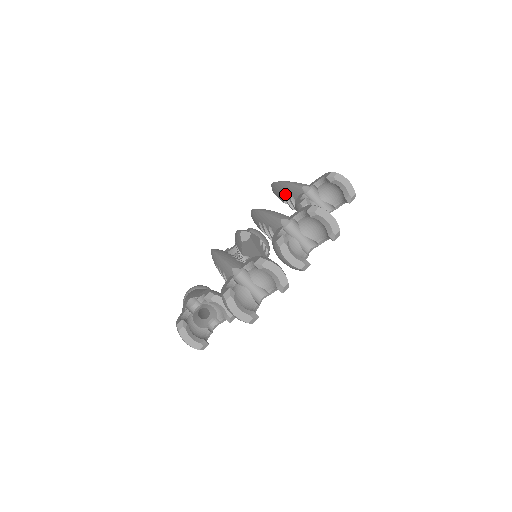
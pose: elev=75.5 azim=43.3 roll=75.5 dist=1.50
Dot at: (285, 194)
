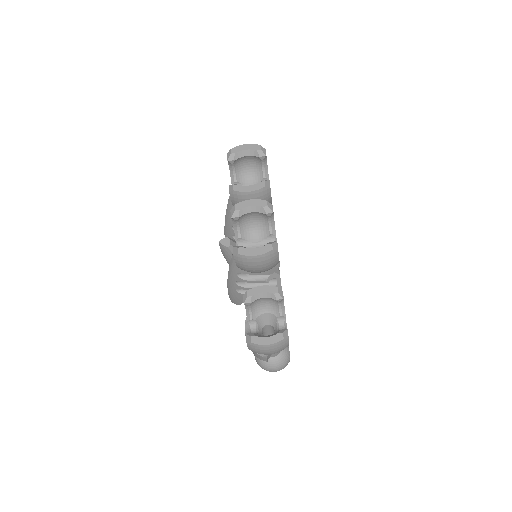
Dot at: occluded
